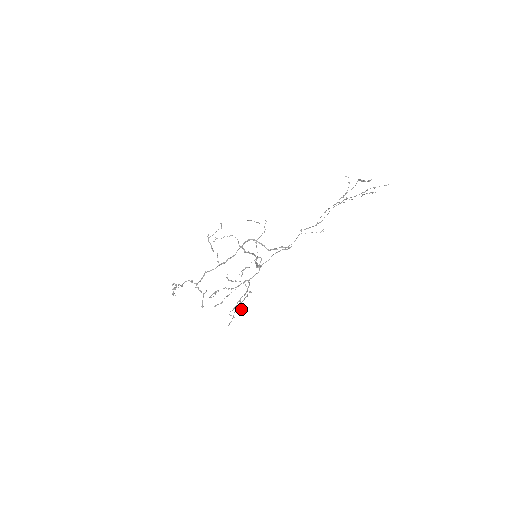
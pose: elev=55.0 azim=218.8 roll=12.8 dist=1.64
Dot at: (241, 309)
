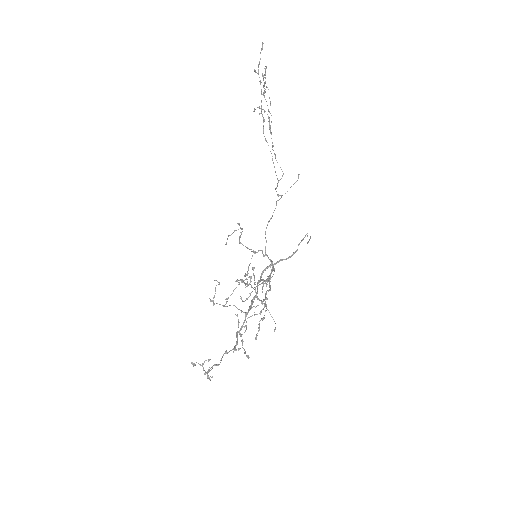
Dot at: occluded
